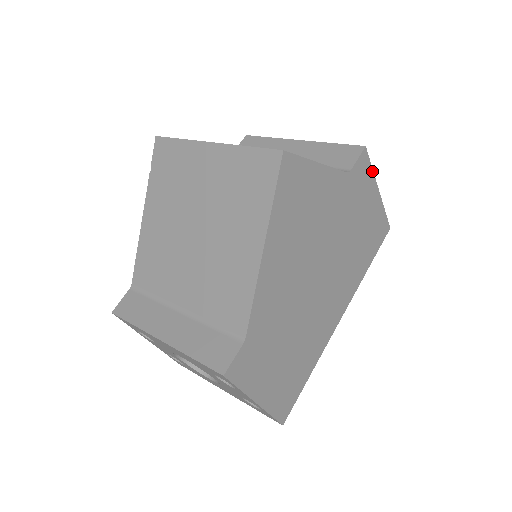
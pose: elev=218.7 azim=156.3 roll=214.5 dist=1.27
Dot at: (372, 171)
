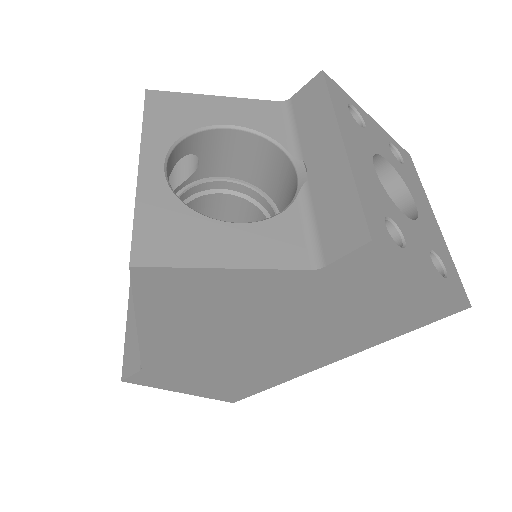
Dot at: (401, 262)
